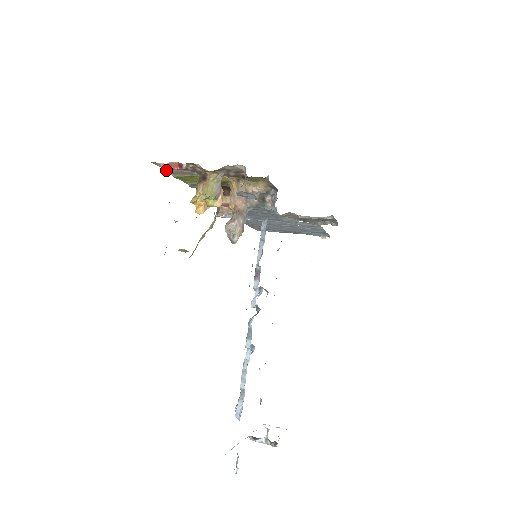
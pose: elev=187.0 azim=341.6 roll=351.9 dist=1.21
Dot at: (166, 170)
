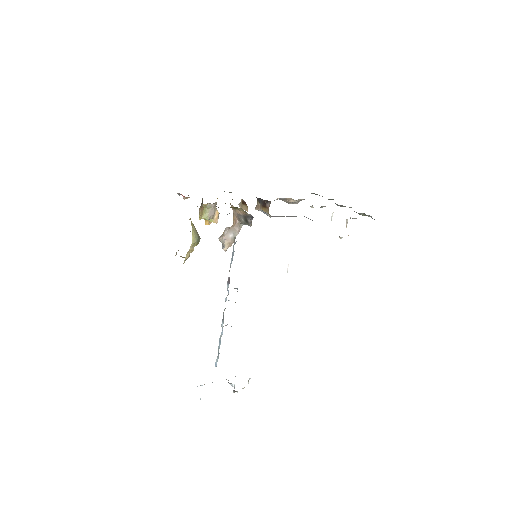
Dot at: occluded
